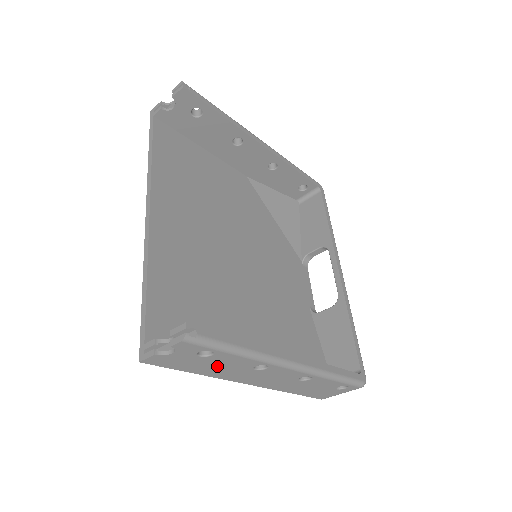
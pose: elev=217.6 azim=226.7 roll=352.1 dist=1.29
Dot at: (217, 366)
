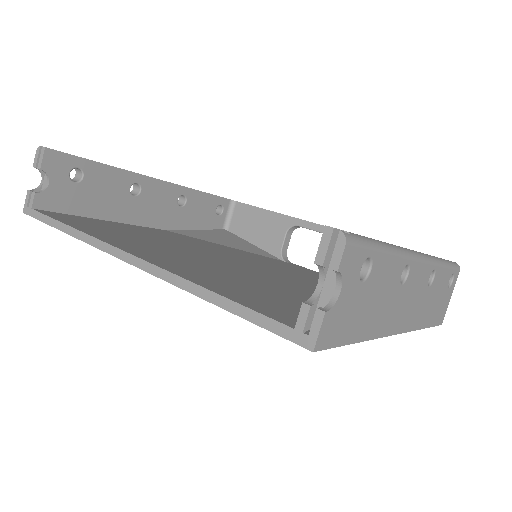
Dot at: (376, 301)
